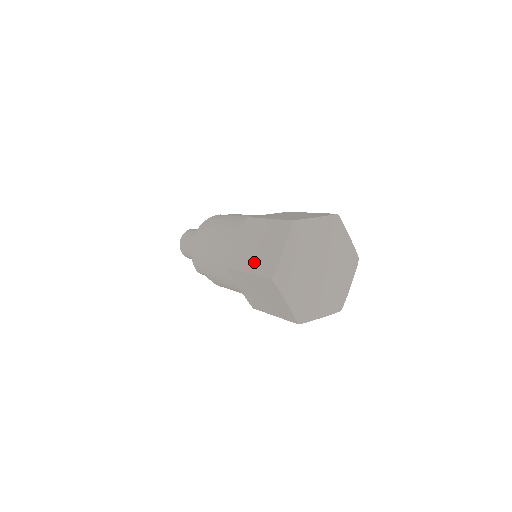
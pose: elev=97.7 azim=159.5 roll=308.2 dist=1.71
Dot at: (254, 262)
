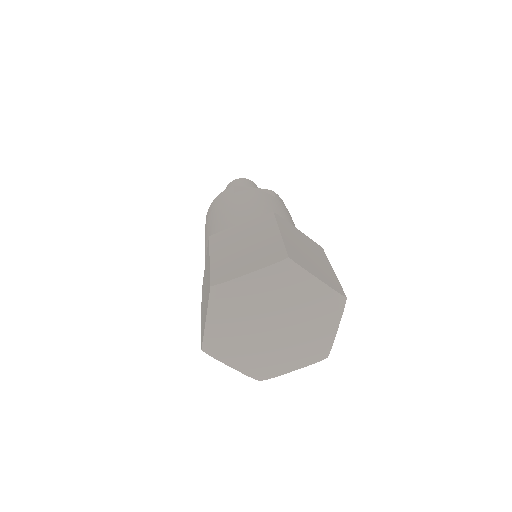
Dot at: occluded
